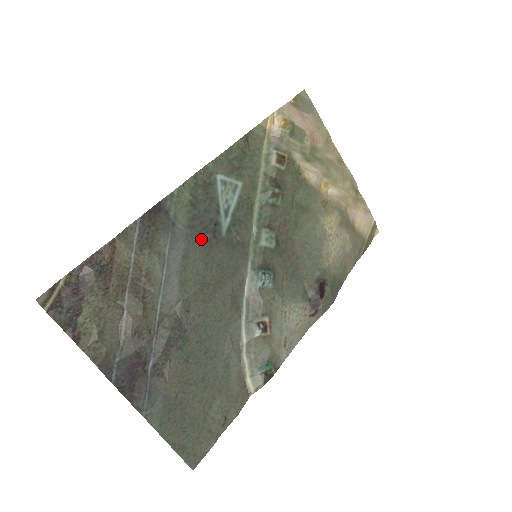
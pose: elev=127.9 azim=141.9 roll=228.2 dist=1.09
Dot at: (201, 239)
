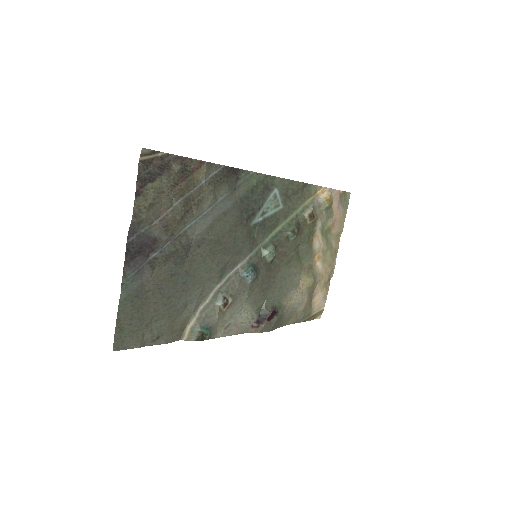
Dot at: (240, 213)
